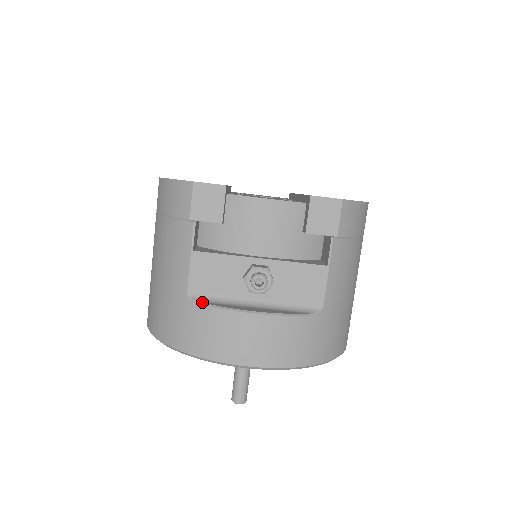
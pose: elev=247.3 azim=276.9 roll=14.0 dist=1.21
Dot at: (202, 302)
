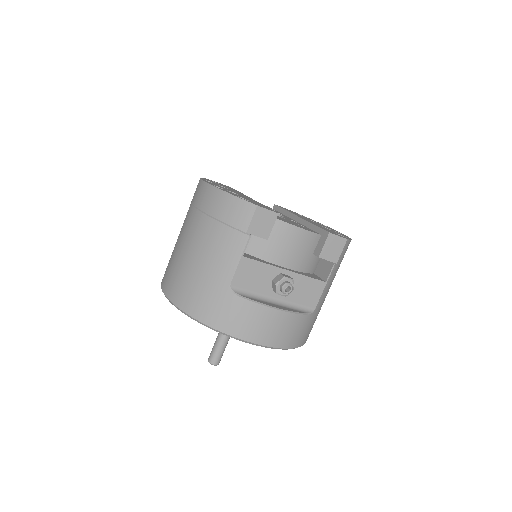
Dot at: (241, 295)
